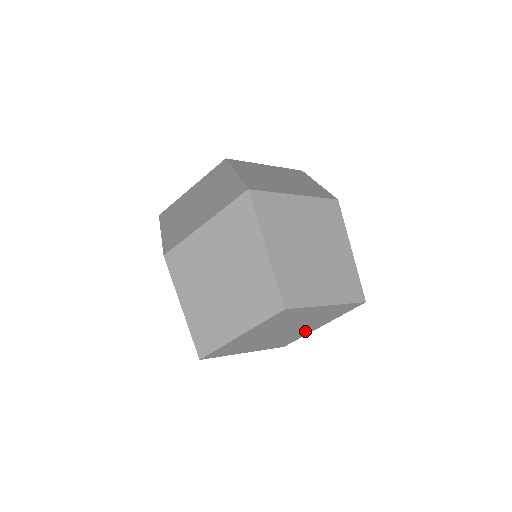
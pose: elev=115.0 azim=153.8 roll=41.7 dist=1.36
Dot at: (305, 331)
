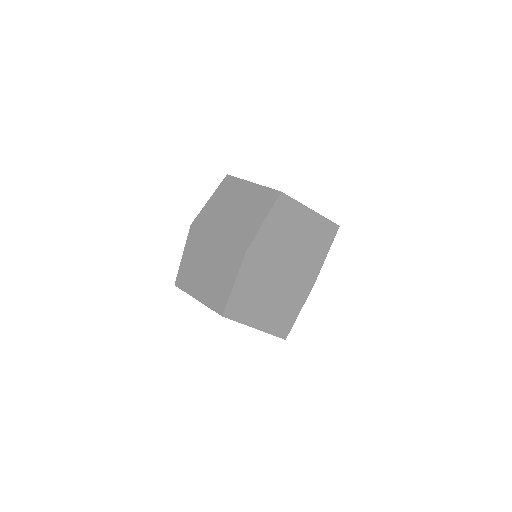
Dot at: occluded
